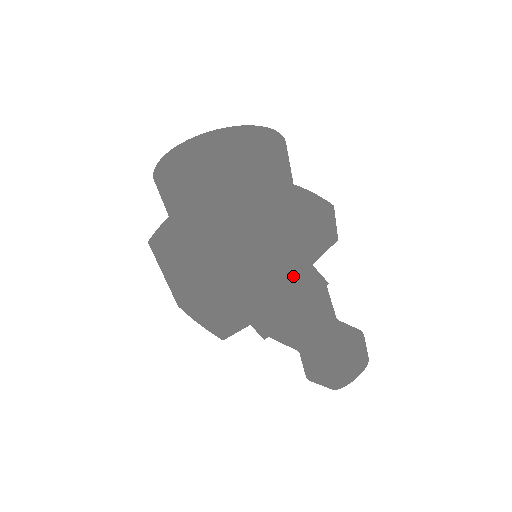
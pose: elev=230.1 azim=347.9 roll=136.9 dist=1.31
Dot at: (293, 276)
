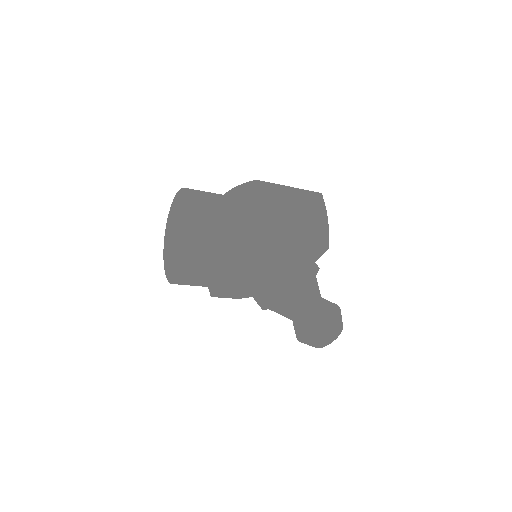
Dot at: (253, 295)
